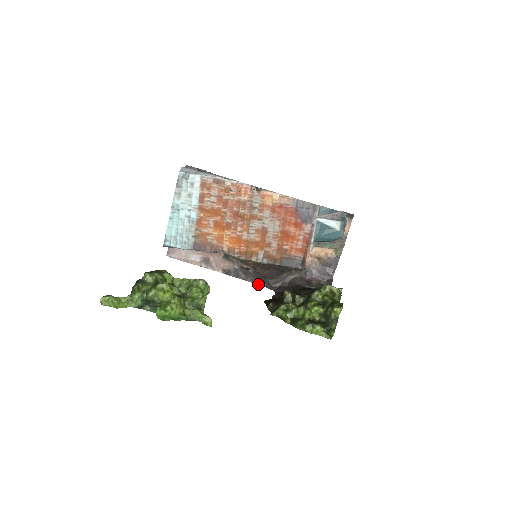
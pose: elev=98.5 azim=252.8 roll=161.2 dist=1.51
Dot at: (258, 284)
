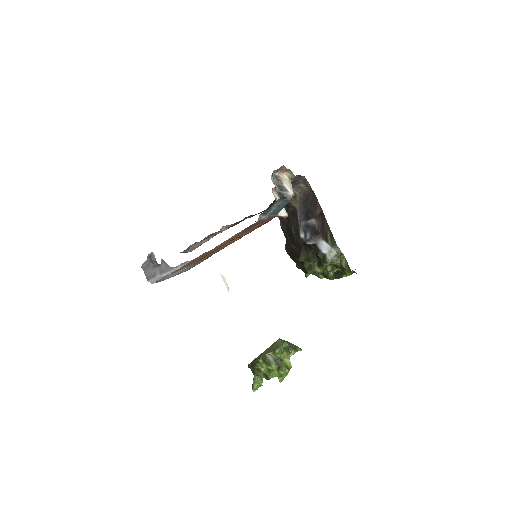
Dot at: occluded
